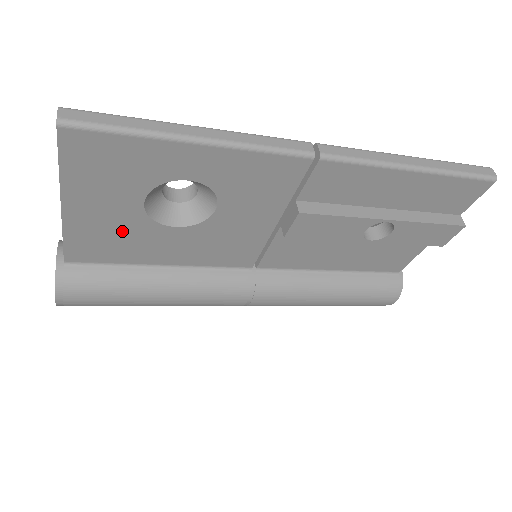
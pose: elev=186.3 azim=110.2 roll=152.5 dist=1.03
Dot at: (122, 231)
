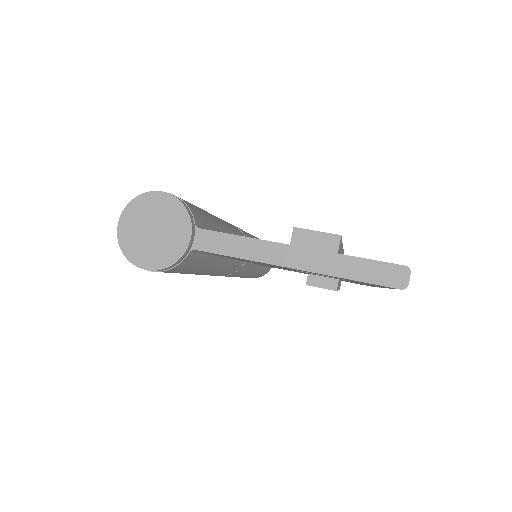
Dot at: occluded
